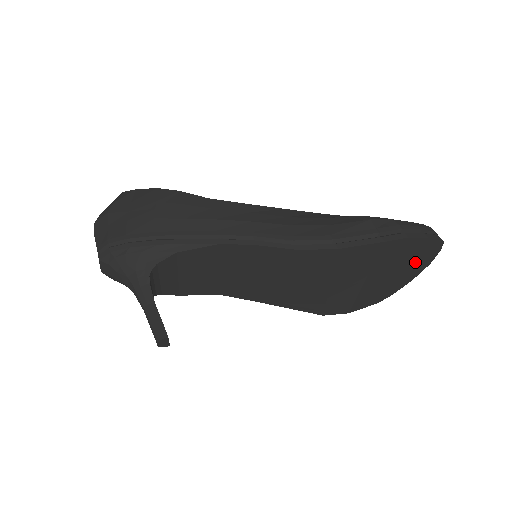
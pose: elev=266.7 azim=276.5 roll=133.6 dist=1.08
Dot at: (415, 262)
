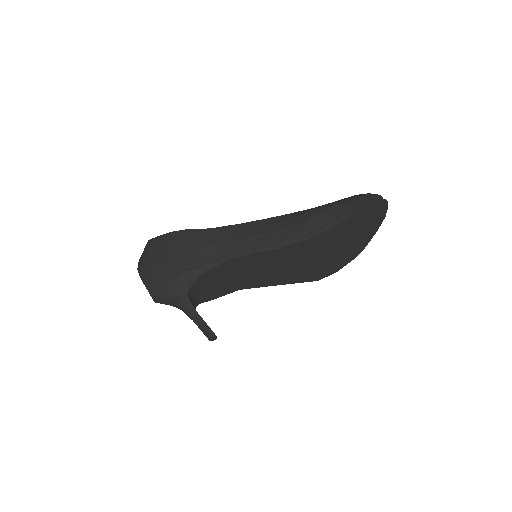
Dot at: (371, 223)
